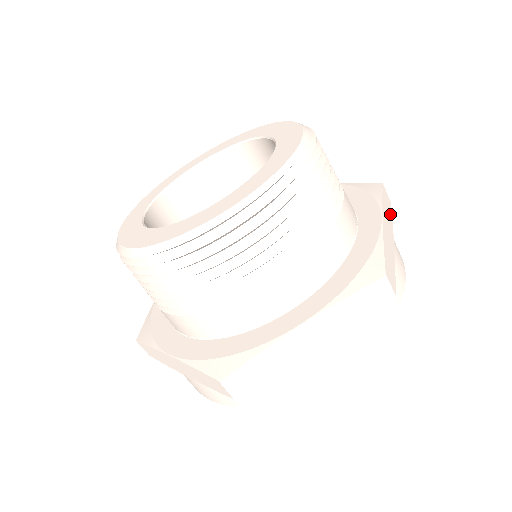
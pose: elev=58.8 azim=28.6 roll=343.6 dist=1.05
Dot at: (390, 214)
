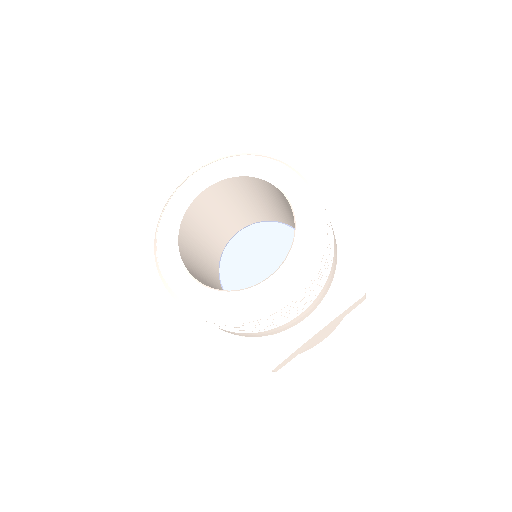
Dot at: occluded
